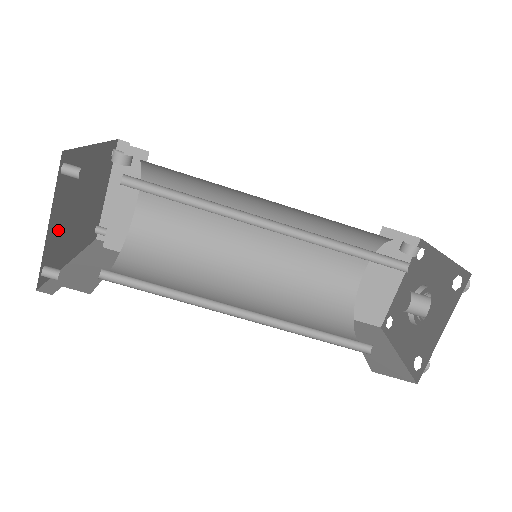
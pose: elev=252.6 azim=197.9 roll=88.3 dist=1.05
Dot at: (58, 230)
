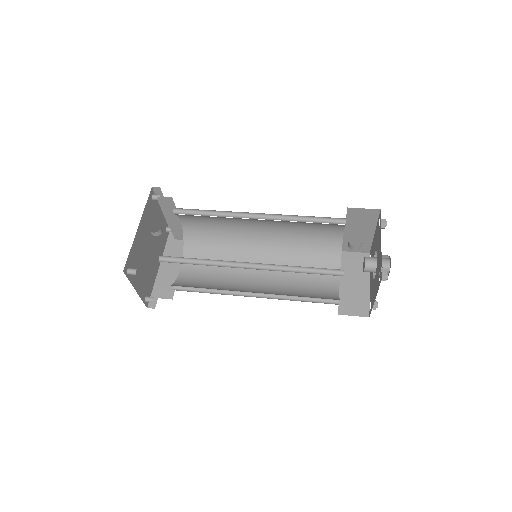
Dot at: (143, 280)
